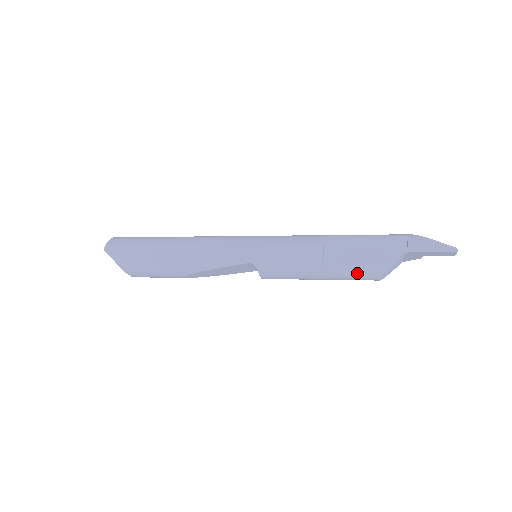
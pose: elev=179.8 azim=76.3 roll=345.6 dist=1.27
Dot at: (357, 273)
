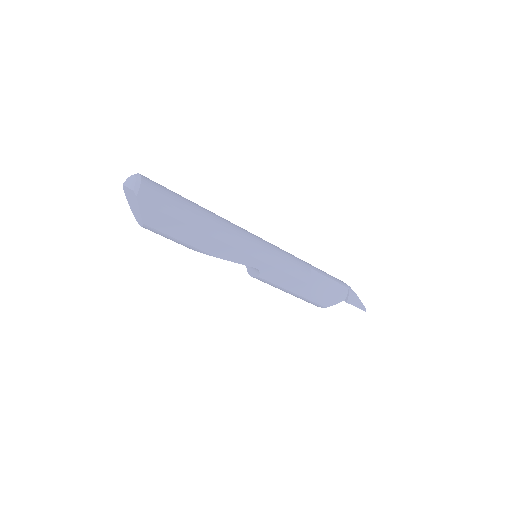
Dot at: (313, 302)
